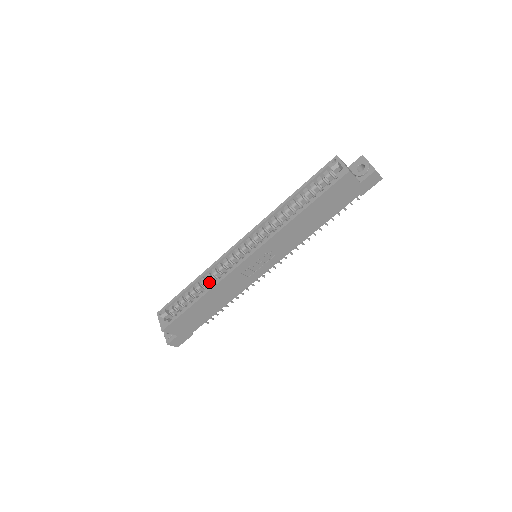
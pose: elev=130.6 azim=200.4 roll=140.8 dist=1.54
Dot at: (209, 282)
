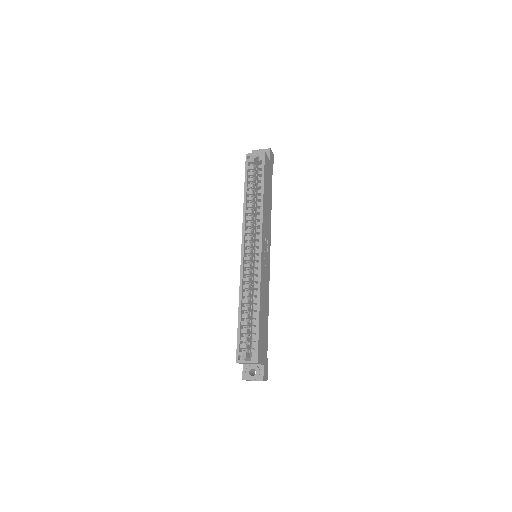
Dot at: (248, 299)
